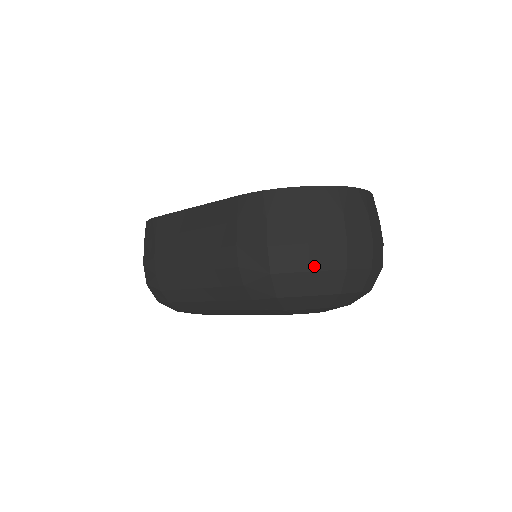
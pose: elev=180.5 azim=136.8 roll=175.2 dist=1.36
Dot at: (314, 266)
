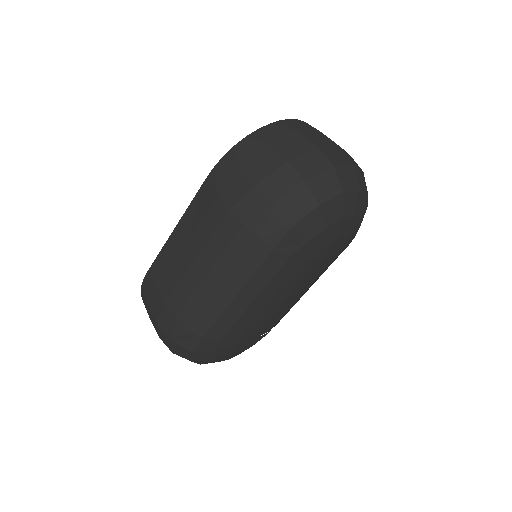
Dot at: (305, 175)
